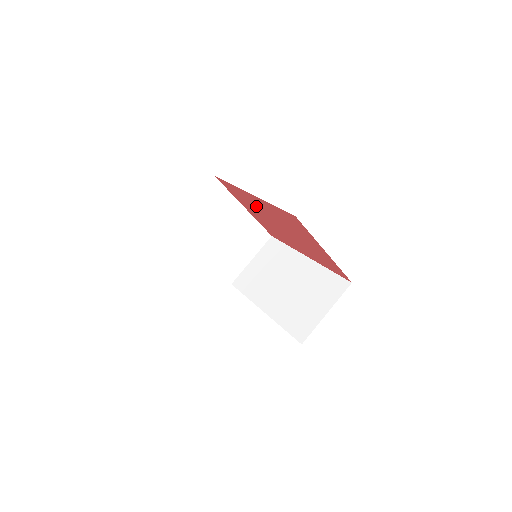
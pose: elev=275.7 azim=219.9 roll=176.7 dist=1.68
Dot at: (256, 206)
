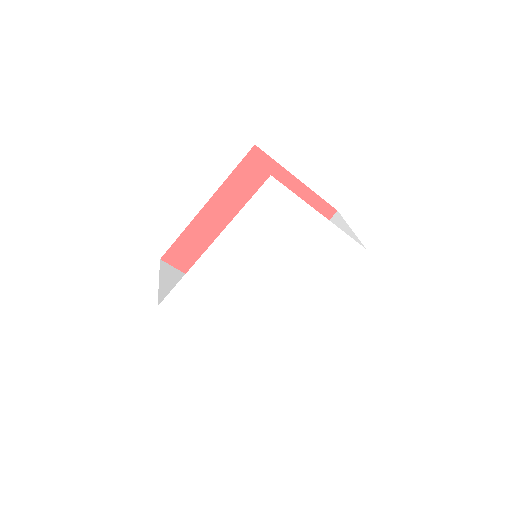
Dot at: (217, 235)
